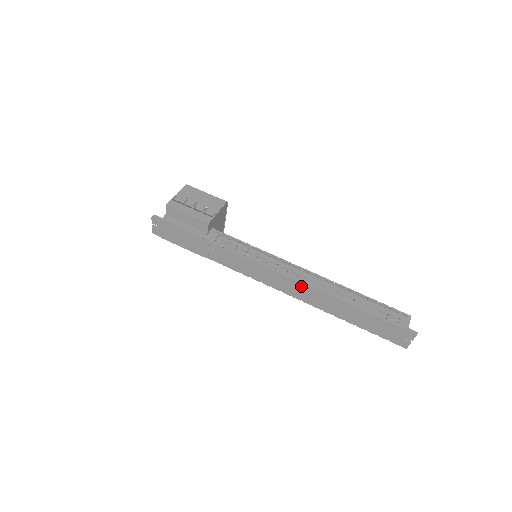
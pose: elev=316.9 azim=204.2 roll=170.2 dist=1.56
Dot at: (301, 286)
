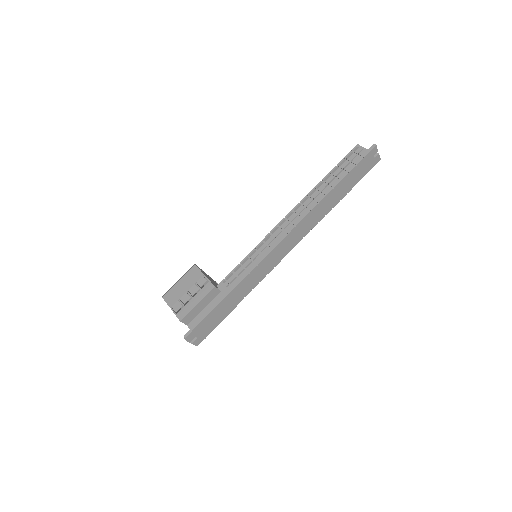
Dot at: (301, 225)
